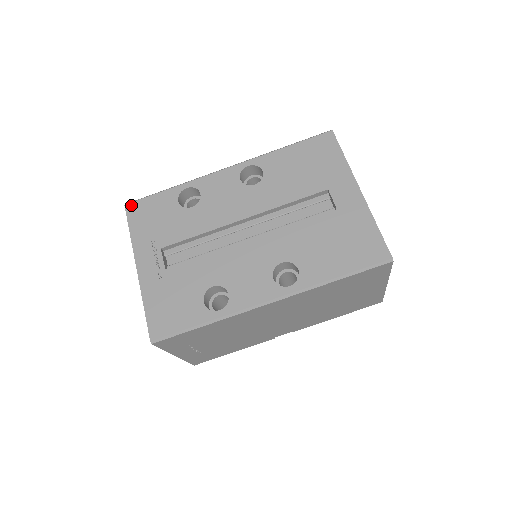
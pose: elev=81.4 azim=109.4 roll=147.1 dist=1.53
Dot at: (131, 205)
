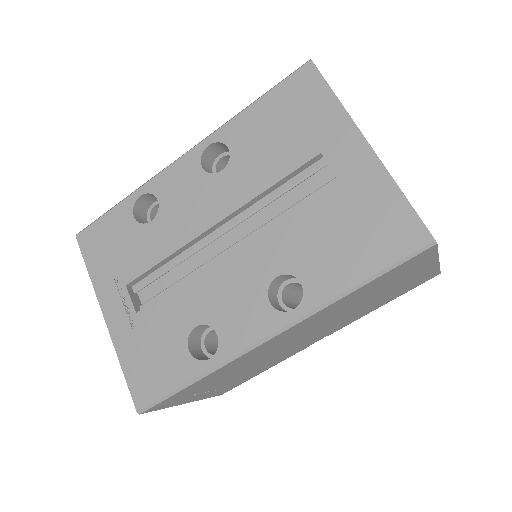
Dot at: (82, 234)
